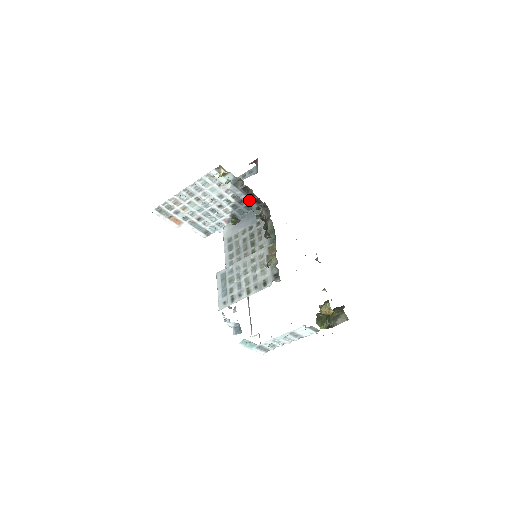
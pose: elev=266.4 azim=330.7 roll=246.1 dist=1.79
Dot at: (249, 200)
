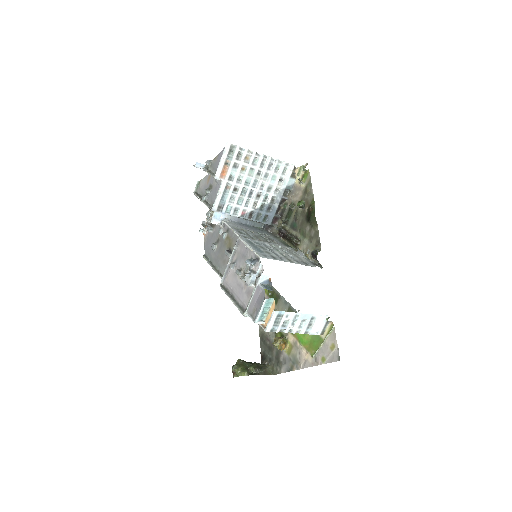
Dot at: (292, 208)
